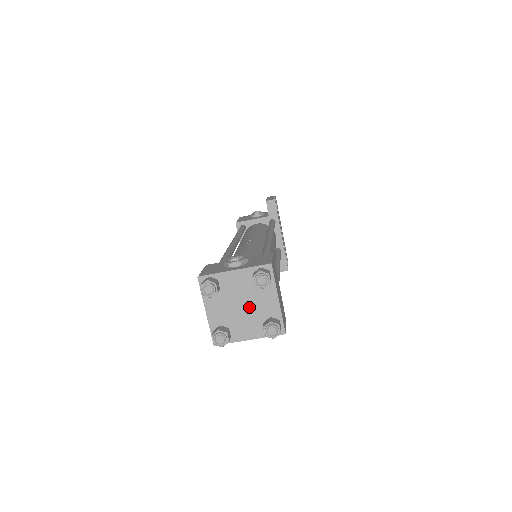
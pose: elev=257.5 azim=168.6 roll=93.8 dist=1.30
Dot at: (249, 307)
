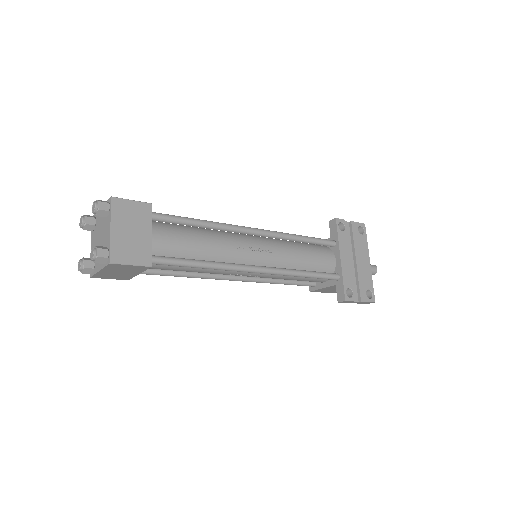
Dot at: (102, 239)
